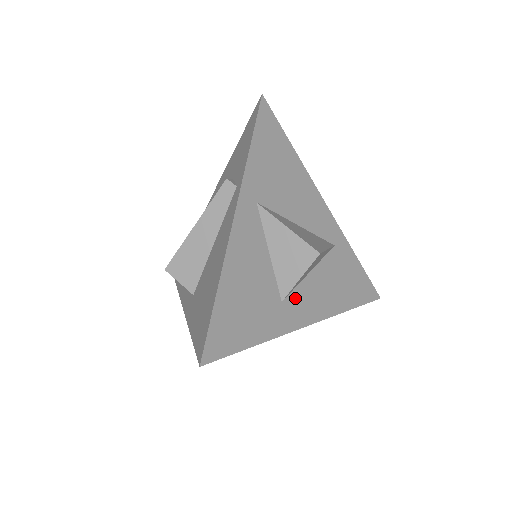
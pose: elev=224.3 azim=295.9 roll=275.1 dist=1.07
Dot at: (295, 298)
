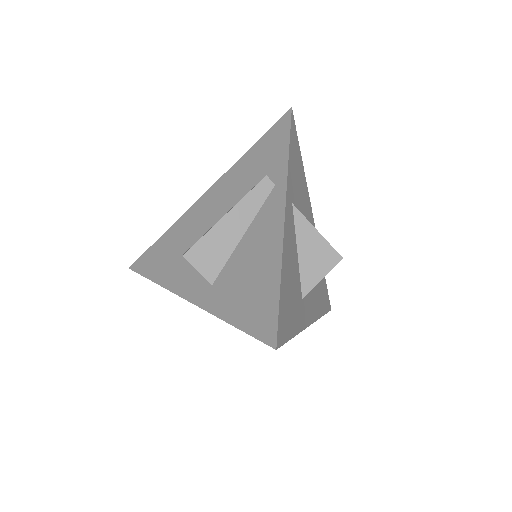
Dot at: (306, 297)
